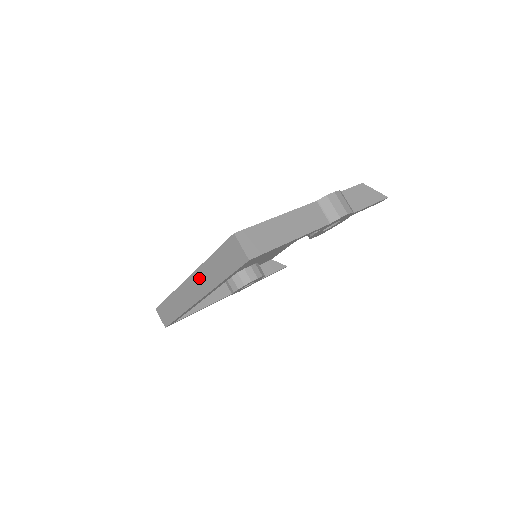
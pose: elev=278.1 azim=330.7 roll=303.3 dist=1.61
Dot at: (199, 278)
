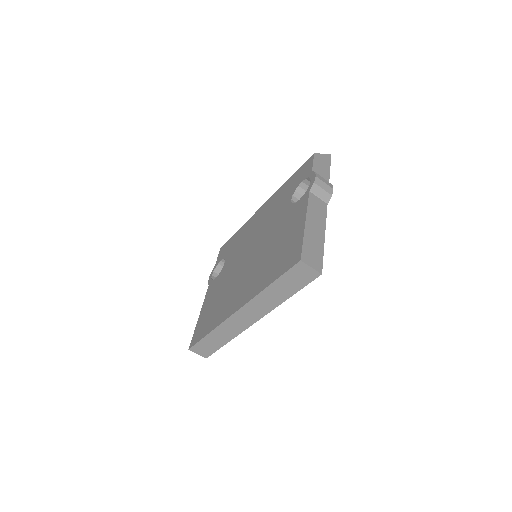
Dot at: (254, 306)
